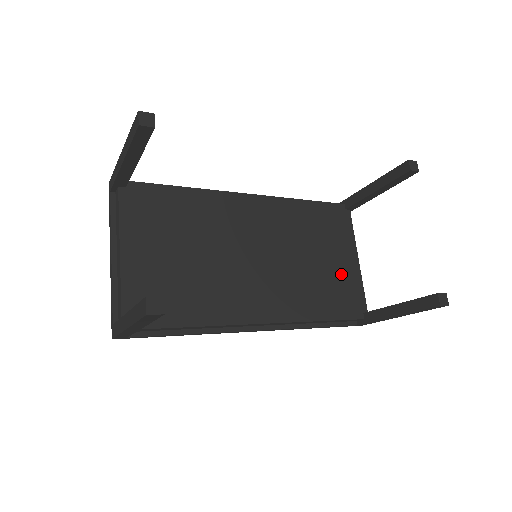
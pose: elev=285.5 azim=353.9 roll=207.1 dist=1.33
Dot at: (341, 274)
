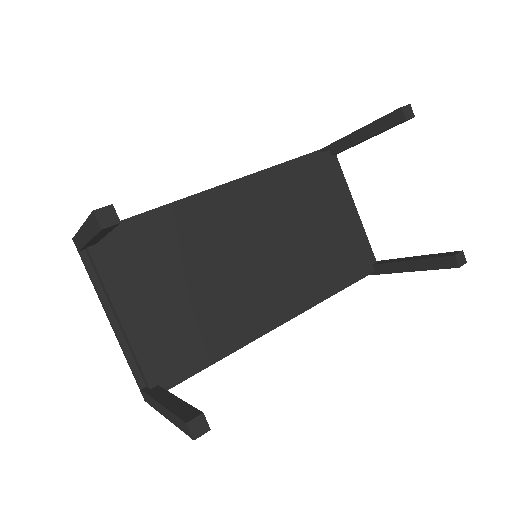
Dot at: (343, 234)
